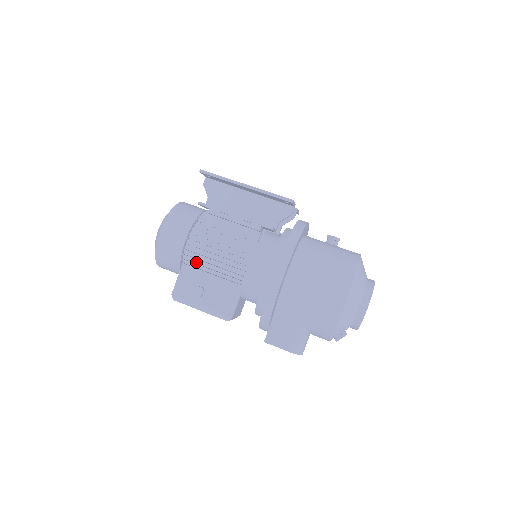
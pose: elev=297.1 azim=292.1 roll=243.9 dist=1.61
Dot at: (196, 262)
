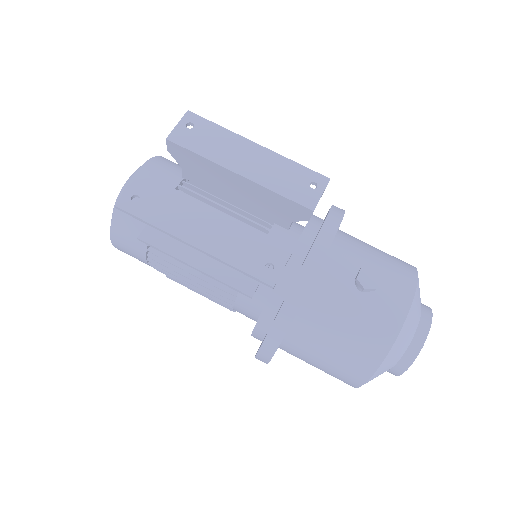
Dot at: occluded
